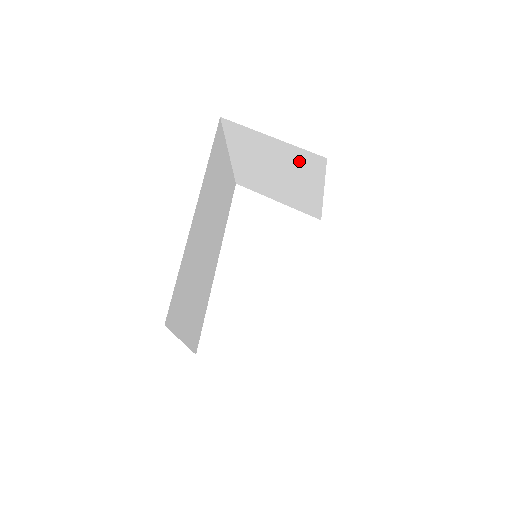
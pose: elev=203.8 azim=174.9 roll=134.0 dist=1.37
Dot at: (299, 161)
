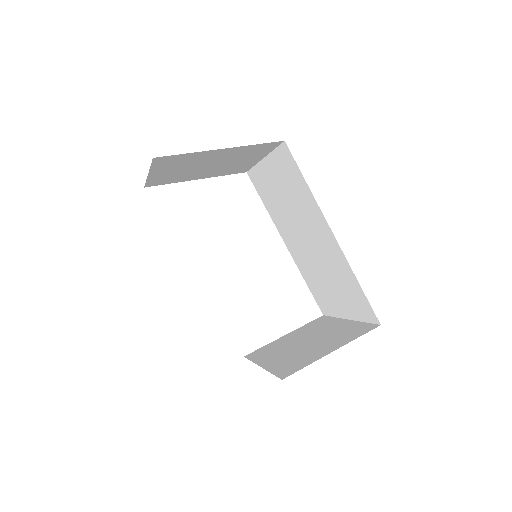
Dot at: (247, 151)
